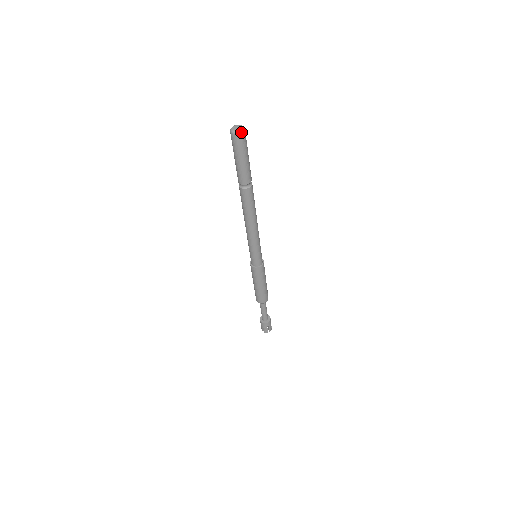
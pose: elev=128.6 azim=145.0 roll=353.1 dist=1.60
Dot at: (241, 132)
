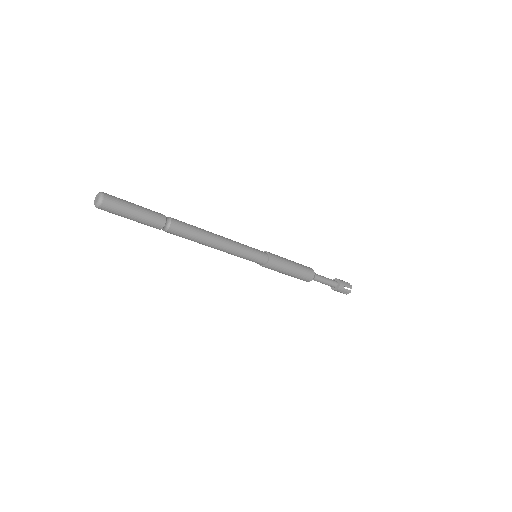
Dot at: (102, 199)
